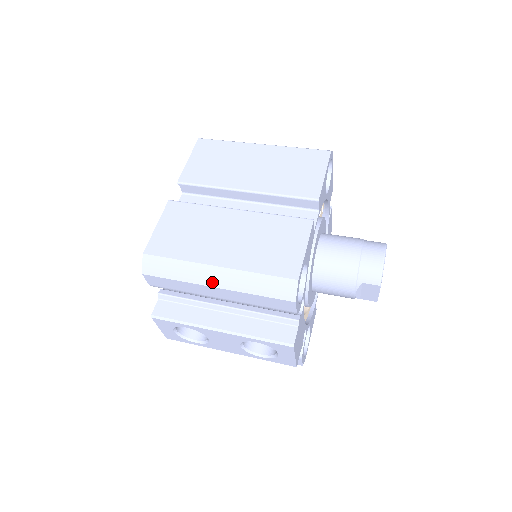
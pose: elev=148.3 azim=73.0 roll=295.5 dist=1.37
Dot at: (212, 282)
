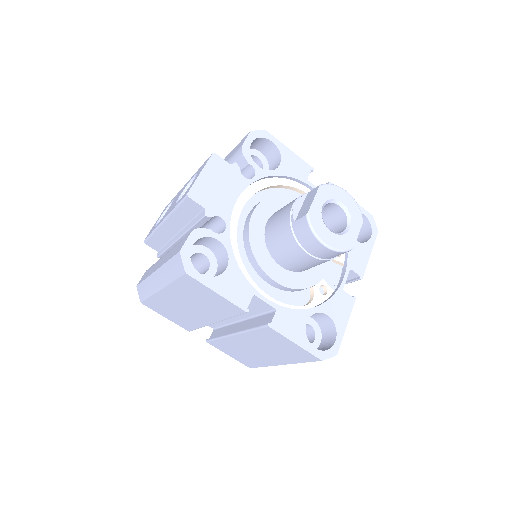
Dot at: occluded
